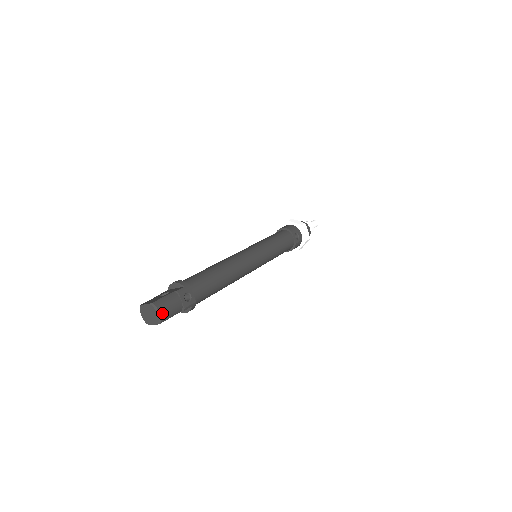
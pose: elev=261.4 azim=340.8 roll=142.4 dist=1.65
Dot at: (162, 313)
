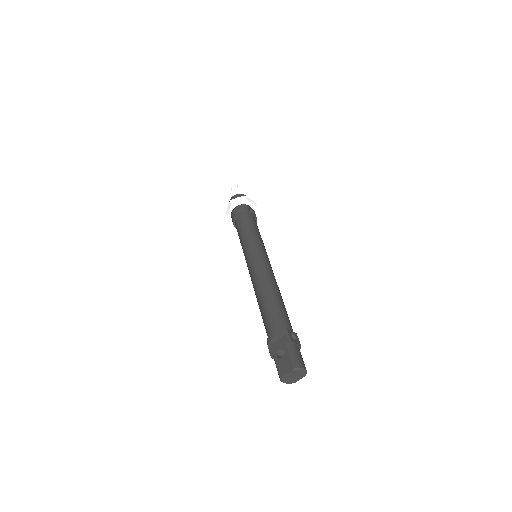
Dot at: (304, 367)
